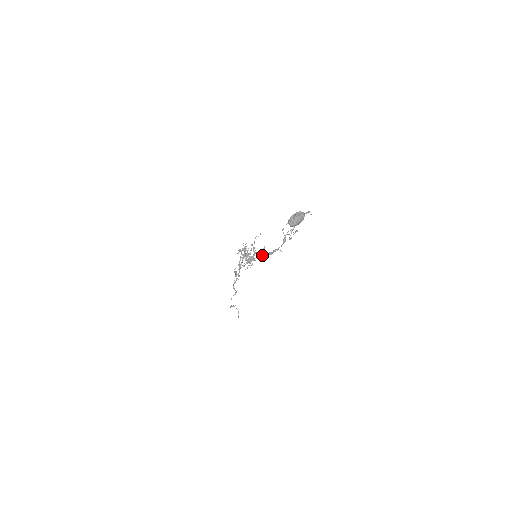
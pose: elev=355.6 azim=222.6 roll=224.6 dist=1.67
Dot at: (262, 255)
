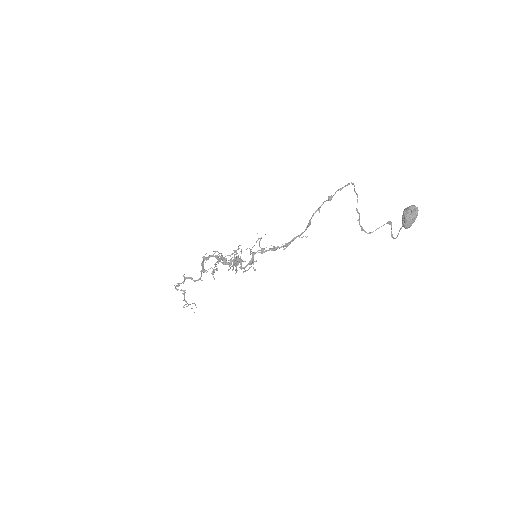
Dot at: (265, 251)
